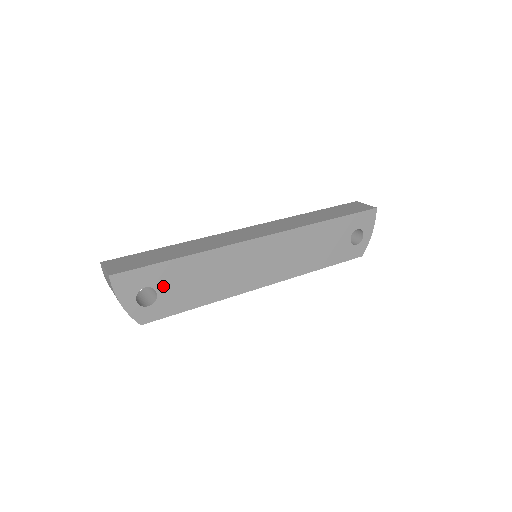
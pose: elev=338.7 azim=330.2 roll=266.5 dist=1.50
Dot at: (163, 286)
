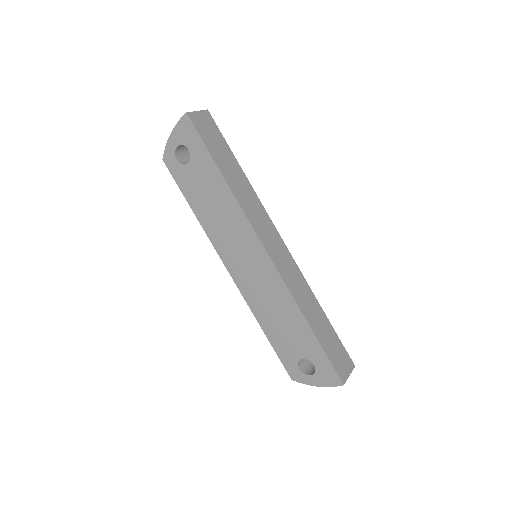
Dot at: (195, 166)
